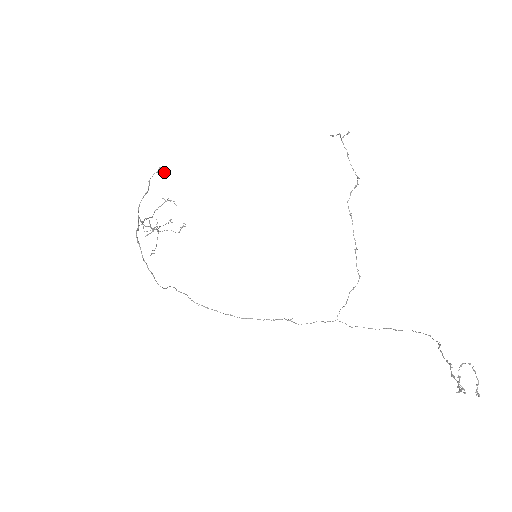
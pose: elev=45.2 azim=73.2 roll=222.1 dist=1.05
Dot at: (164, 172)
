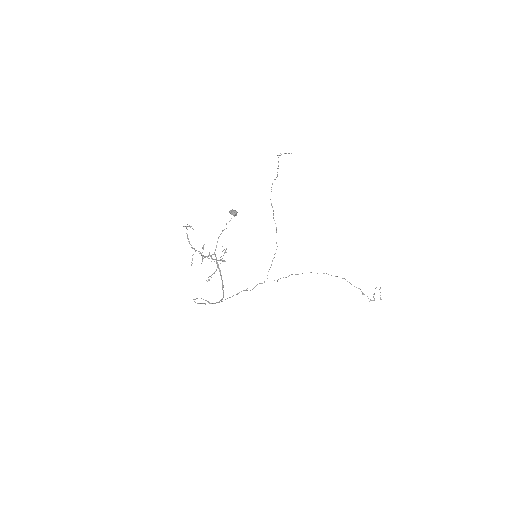
Dot at: (236, 214)
